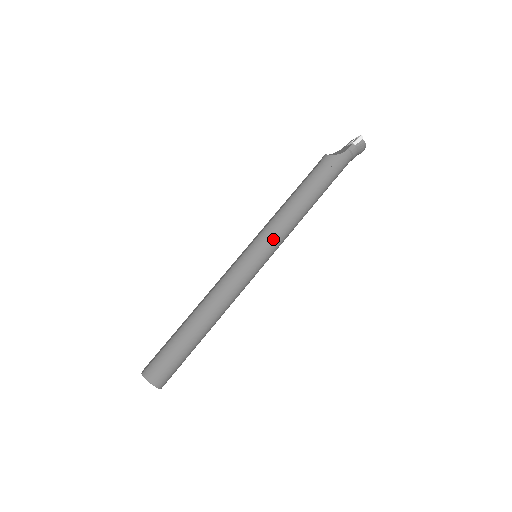
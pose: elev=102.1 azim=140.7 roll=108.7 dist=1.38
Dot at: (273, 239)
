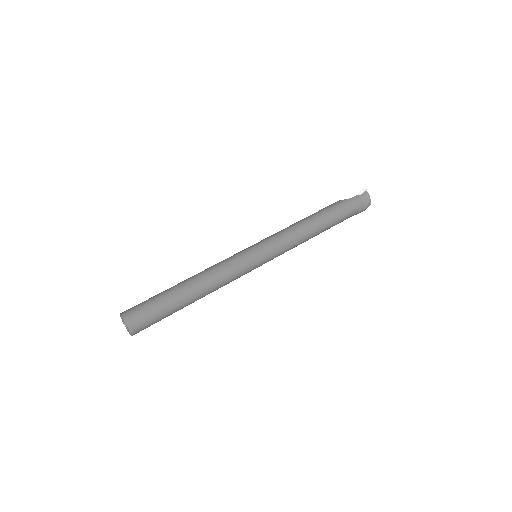
Dot at: (272, 240)
